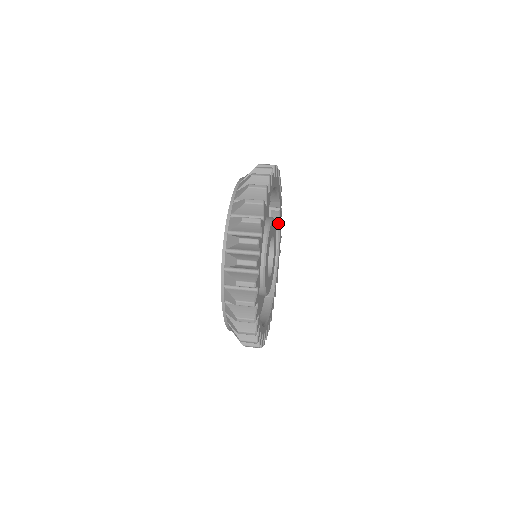
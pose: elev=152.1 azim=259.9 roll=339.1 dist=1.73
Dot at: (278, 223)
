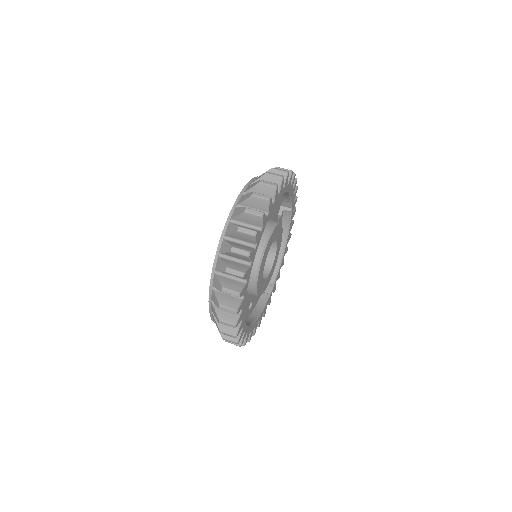
Dot at: (288, 223)
